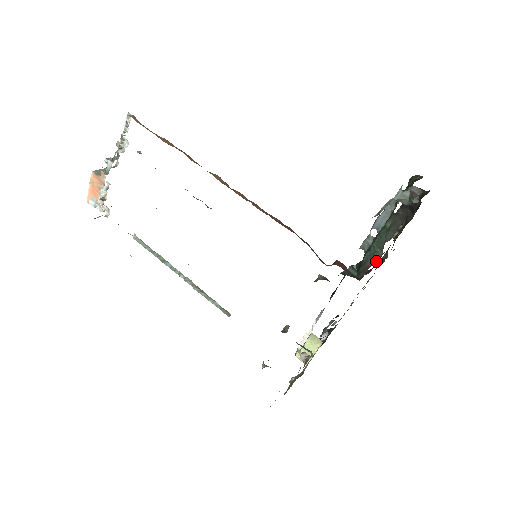
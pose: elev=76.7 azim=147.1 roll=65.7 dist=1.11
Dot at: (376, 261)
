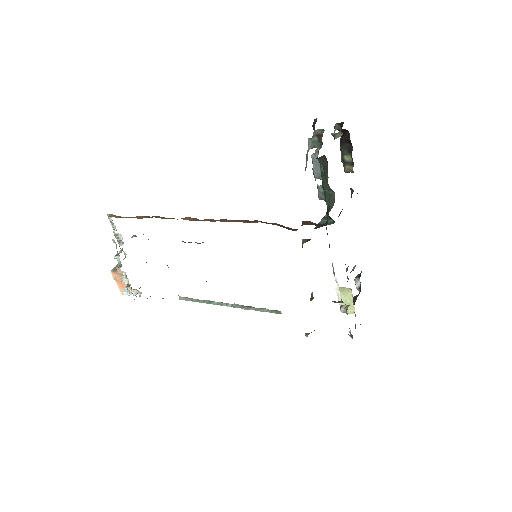
Dot at: occluded
